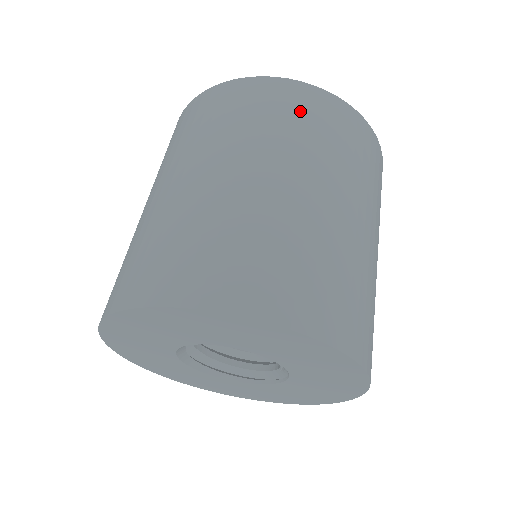
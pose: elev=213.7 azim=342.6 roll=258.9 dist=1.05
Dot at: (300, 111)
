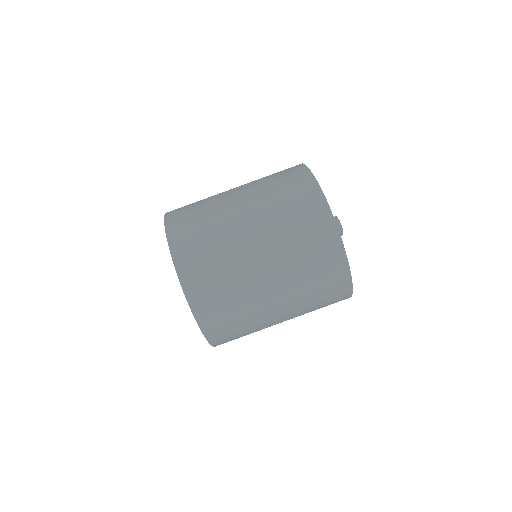
Dot at: (328, 287)
